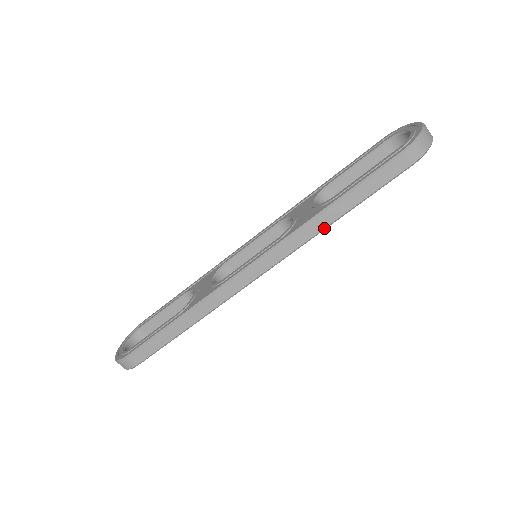
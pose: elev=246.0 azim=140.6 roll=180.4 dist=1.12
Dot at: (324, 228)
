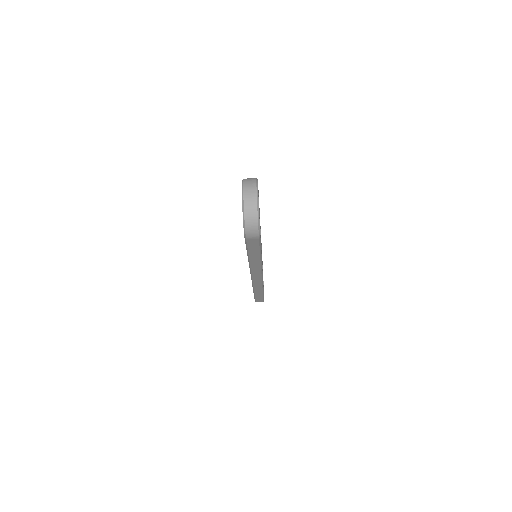
Dot at: (260, 263)
